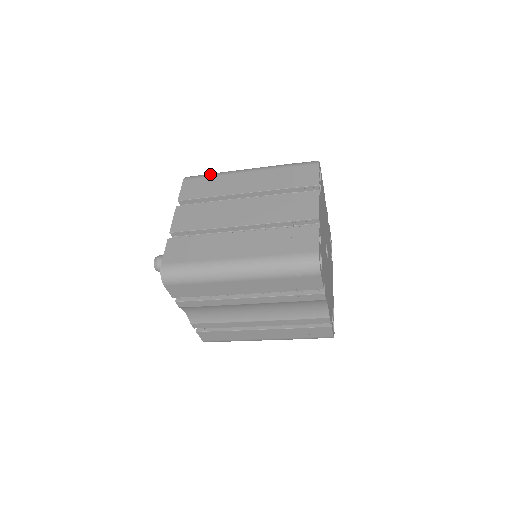
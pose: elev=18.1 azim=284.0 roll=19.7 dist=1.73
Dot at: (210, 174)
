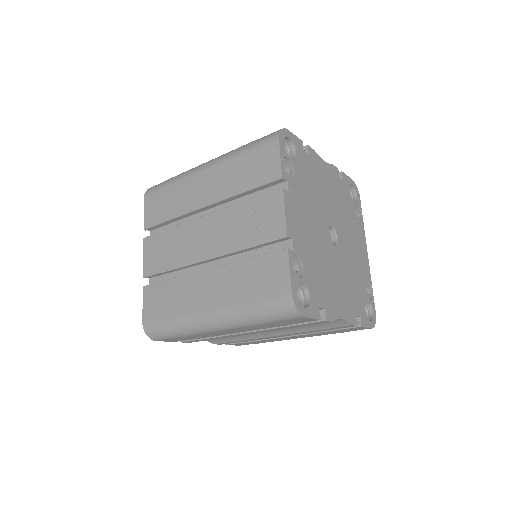
Dot at: (167, 182)
